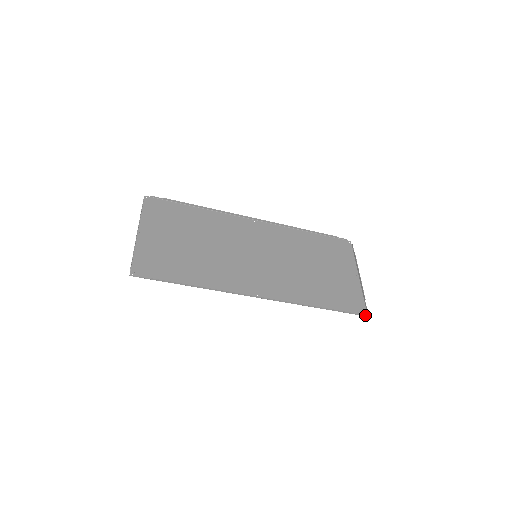
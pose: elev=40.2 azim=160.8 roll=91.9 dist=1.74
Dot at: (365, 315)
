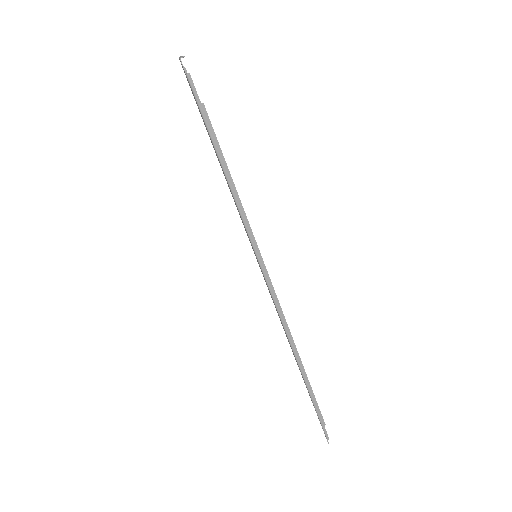
Dot at: occluded
